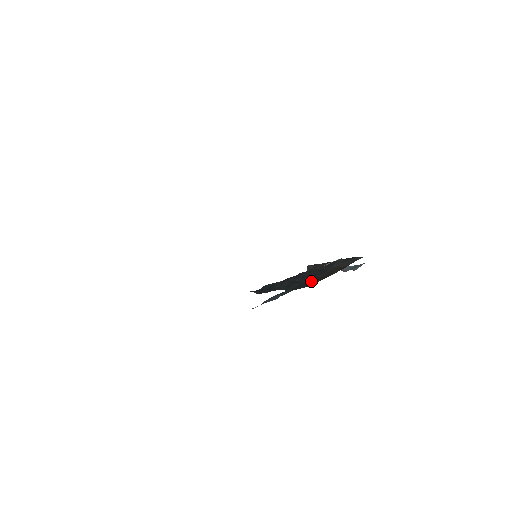
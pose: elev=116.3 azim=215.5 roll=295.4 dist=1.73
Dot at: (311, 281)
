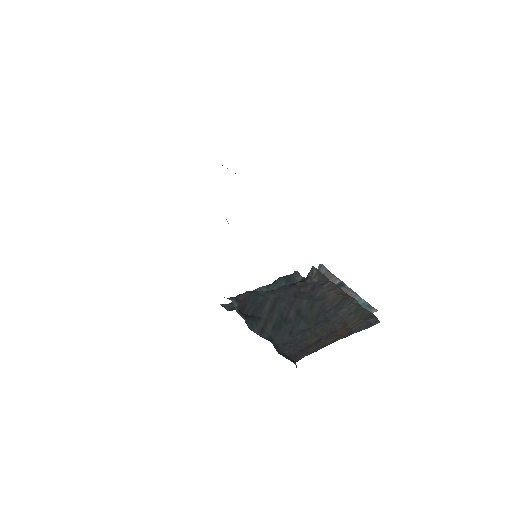
Dot at: (305, 341)
